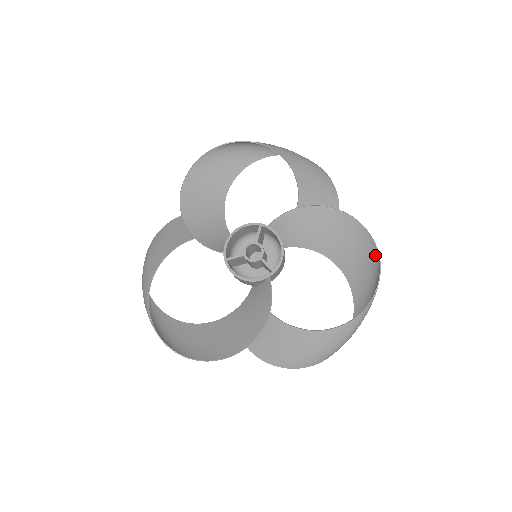
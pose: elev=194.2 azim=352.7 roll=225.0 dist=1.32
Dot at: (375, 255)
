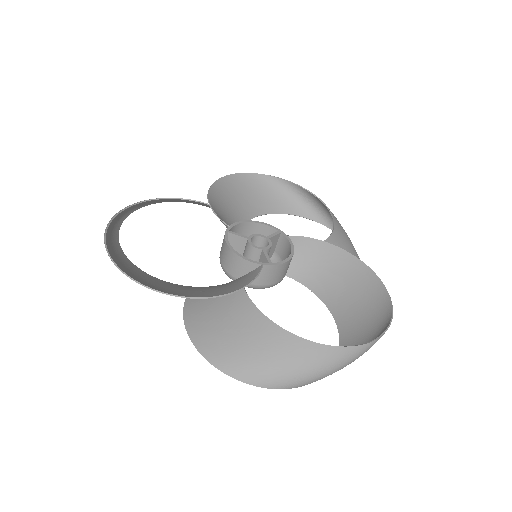
Dot at: (387, 314)
